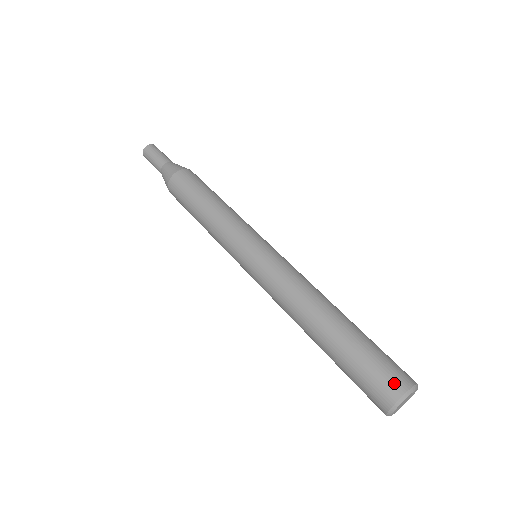
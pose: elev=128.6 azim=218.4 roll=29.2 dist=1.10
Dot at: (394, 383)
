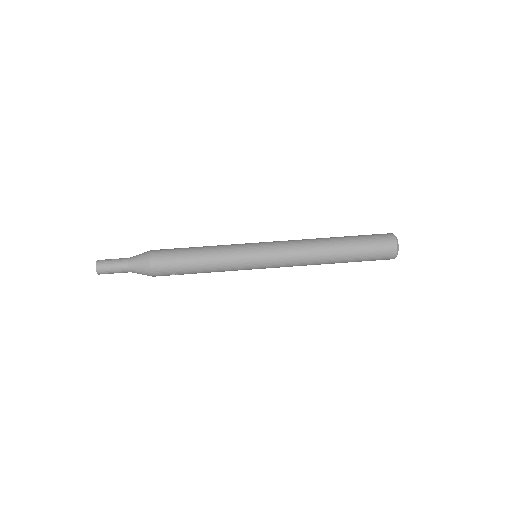
Dot at: (387, 235)
